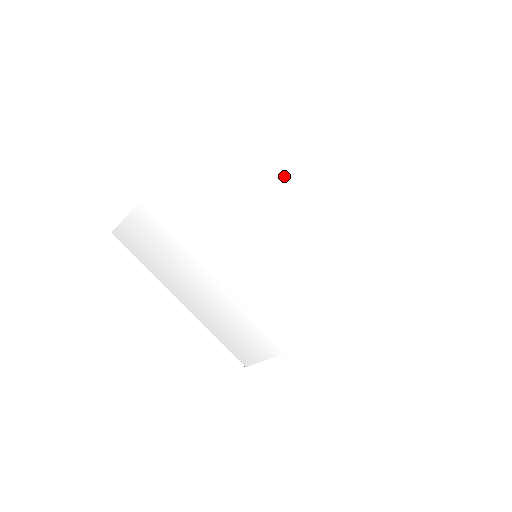
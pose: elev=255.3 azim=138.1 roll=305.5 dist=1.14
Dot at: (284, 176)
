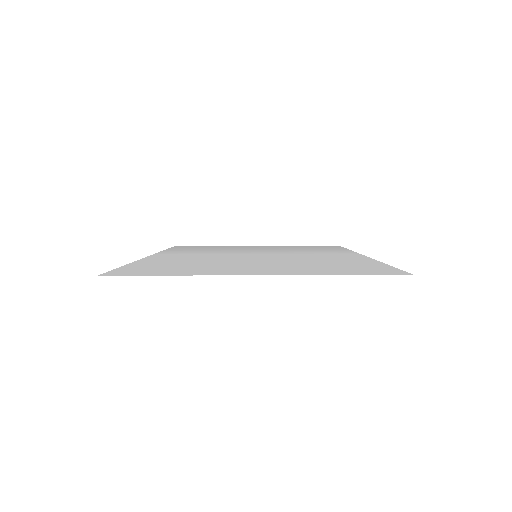
Dot at: (204, 266)
